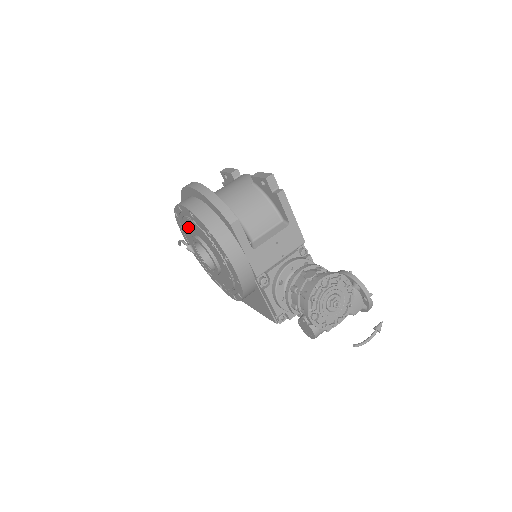
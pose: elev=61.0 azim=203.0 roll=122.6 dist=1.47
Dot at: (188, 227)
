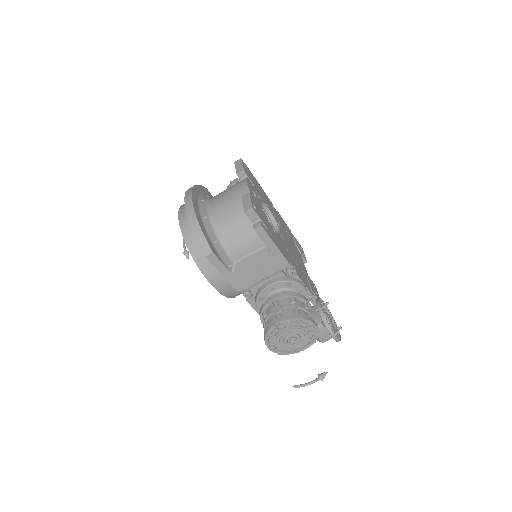
Dot at: occluded
